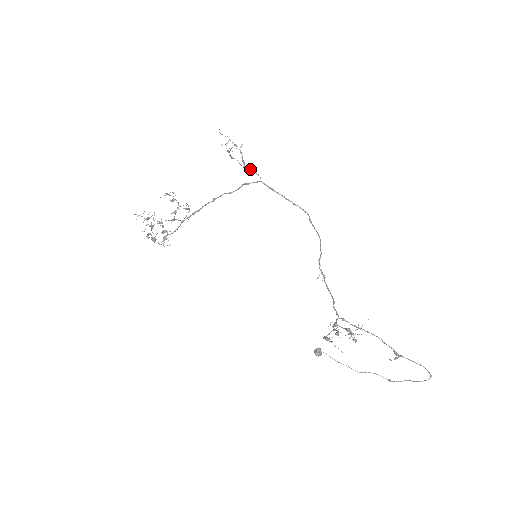
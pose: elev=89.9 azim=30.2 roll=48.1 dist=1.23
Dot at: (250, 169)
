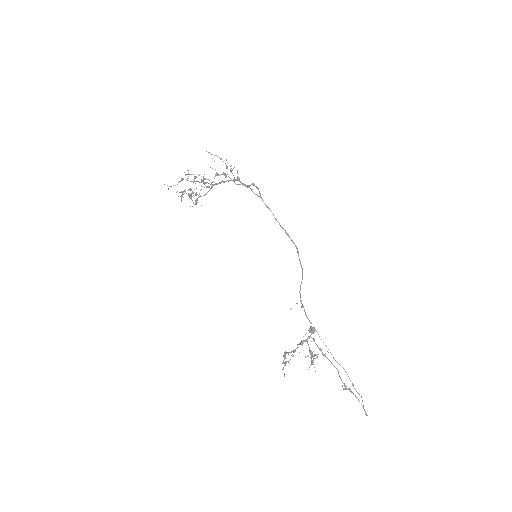
Dot at: occluded
